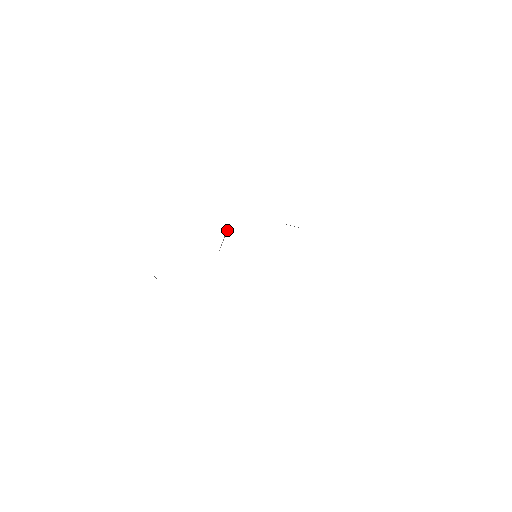
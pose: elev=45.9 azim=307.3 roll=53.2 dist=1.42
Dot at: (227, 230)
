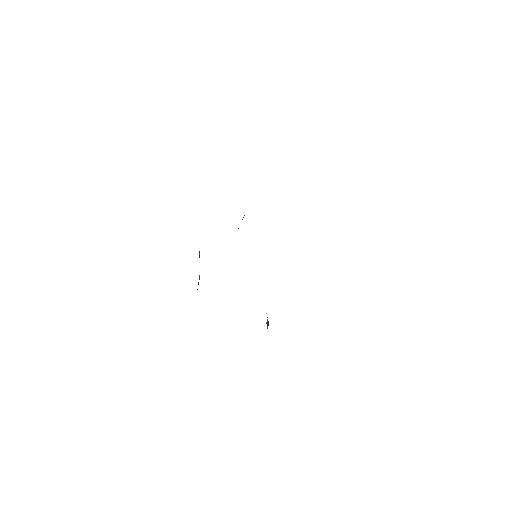
Dot at: (243, 217)
